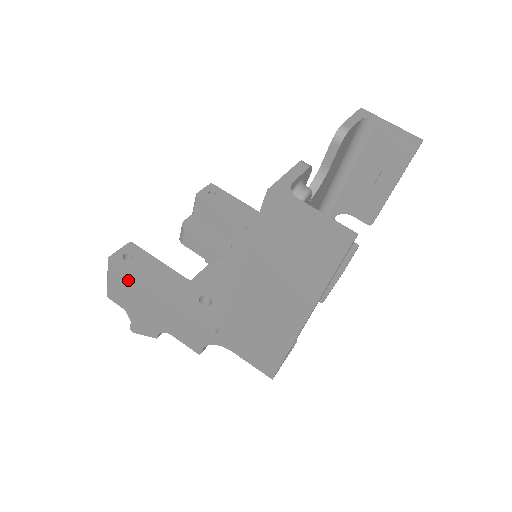
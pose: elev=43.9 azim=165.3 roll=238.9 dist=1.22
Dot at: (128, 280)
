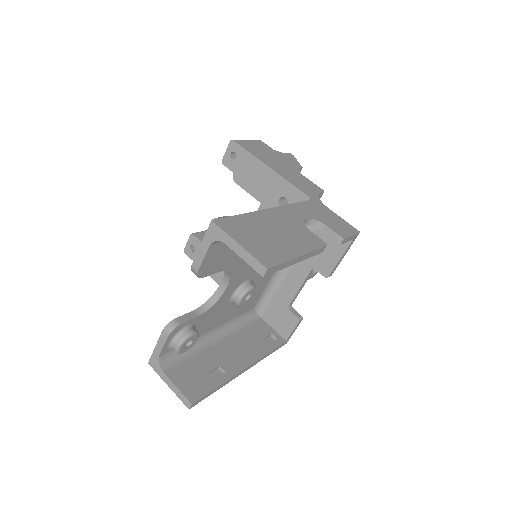
Dot at: occluded
